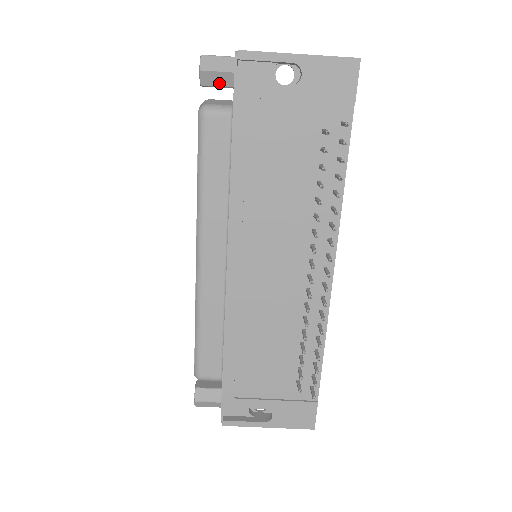
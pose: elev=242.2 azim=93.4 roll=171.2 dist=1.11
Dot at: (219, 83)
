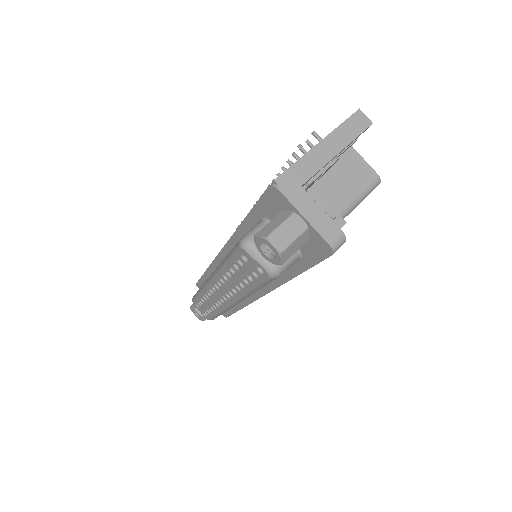
Dot at: occluded
